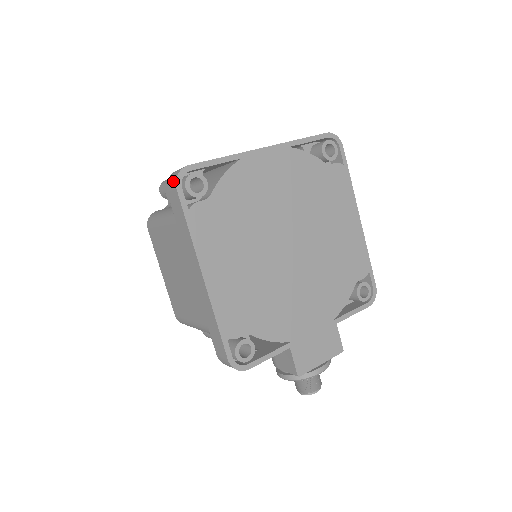
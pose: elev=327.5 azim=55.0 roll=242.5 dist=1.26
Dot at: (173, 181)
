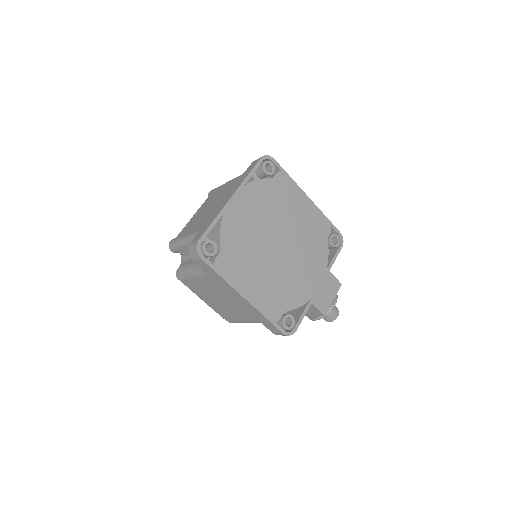
Dot at: (195, 254)
